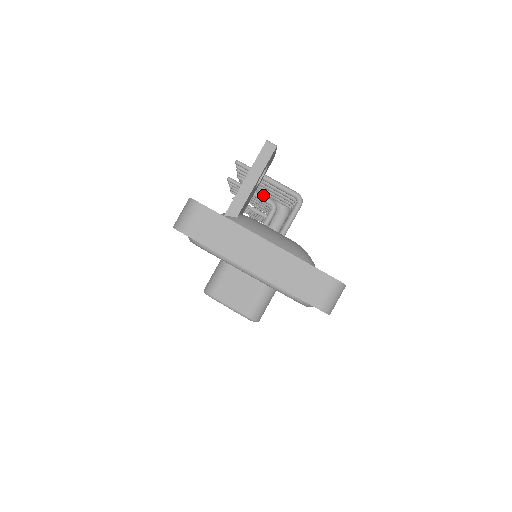
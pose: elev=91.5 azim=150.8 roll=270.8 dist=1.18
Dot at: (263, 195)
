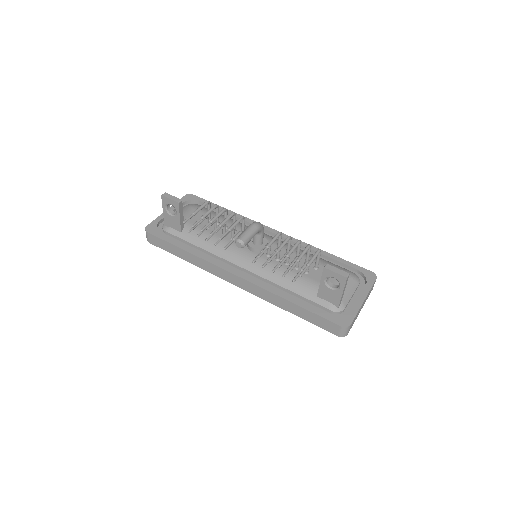
Dot at: (305, 266)
